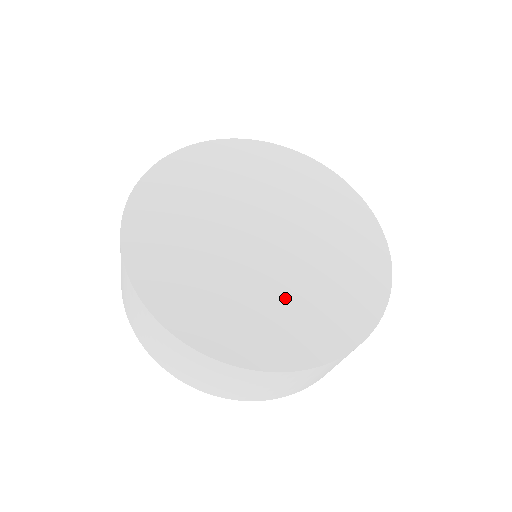
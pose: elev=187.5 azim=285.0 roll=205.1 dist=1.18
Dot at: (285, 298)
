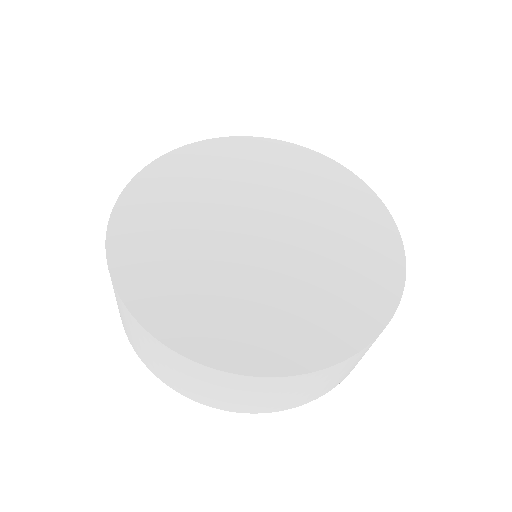
Dot at: (269, 298)
